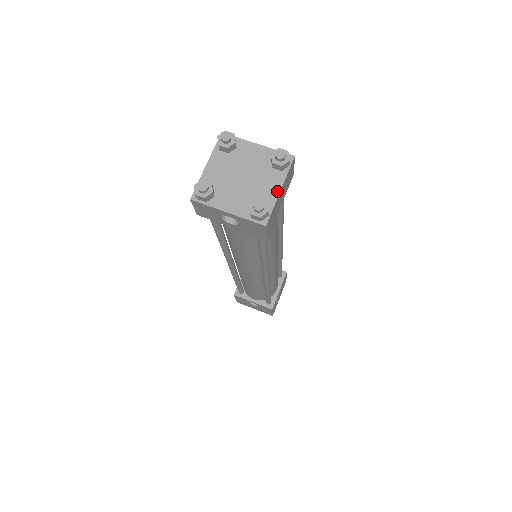
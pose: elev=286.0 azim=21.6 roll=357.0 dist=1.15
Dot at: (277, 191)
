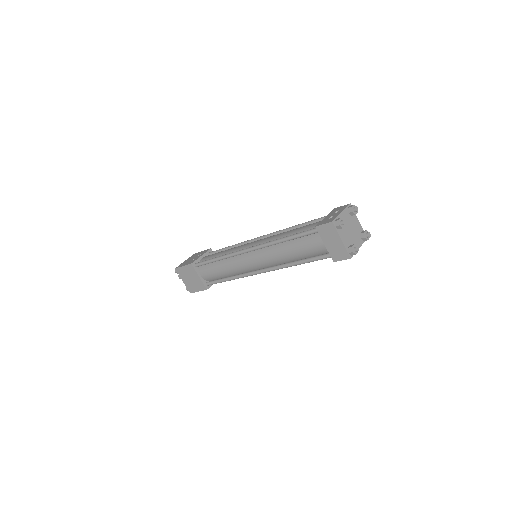
Dot at: (359, 223)
